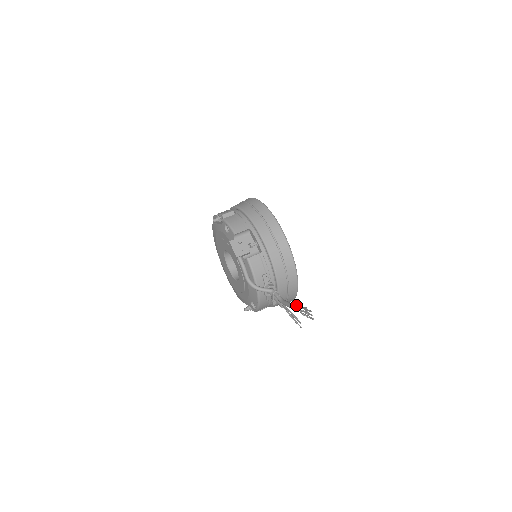
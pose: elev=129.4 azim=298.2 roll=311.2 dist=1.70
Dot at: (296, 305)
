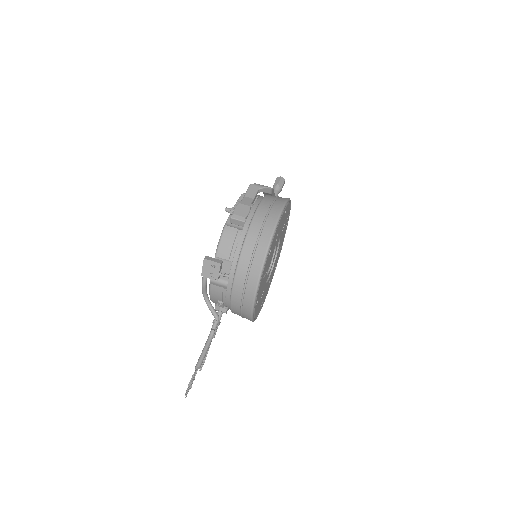
Dot at: (200, 363)
